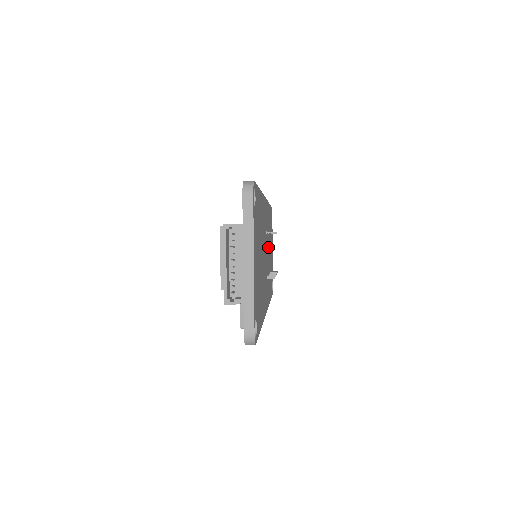
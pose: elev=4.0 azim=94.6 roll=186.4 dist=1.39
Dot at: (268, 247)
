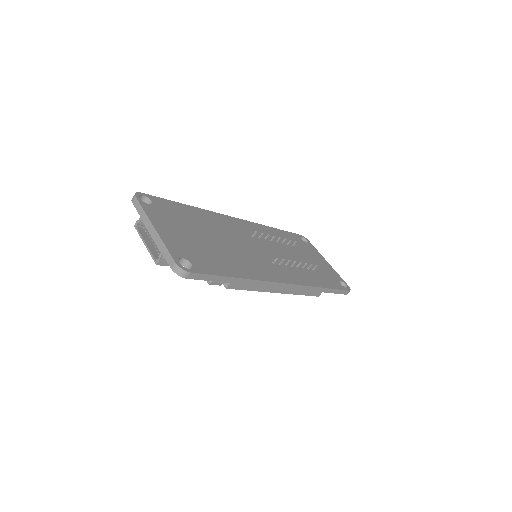
Dot at: (278, 249)
